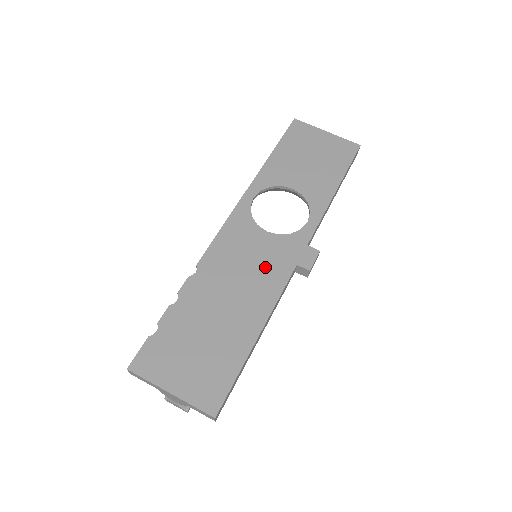
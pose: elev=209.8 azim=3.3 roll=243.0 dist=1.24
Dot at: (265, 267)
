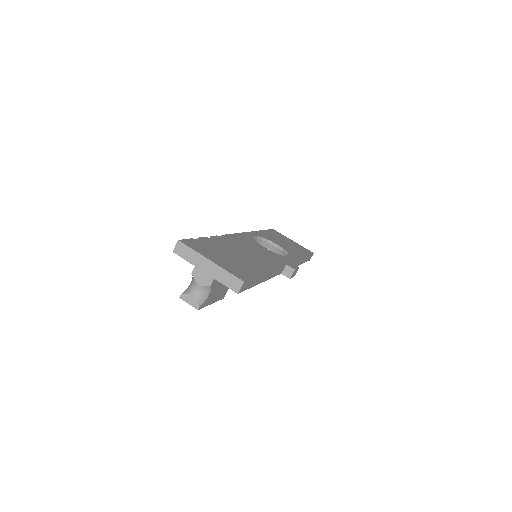
Dot at: (266, 256)
